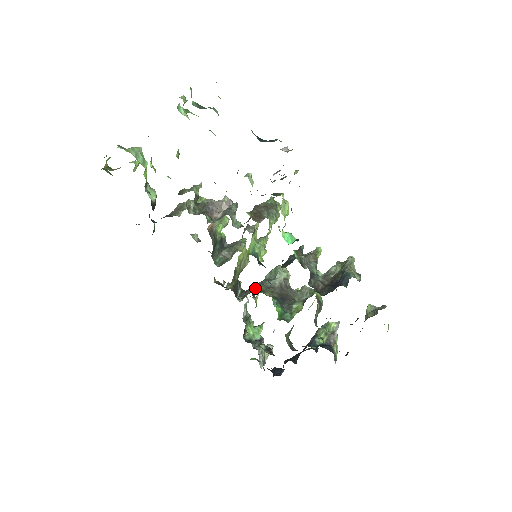
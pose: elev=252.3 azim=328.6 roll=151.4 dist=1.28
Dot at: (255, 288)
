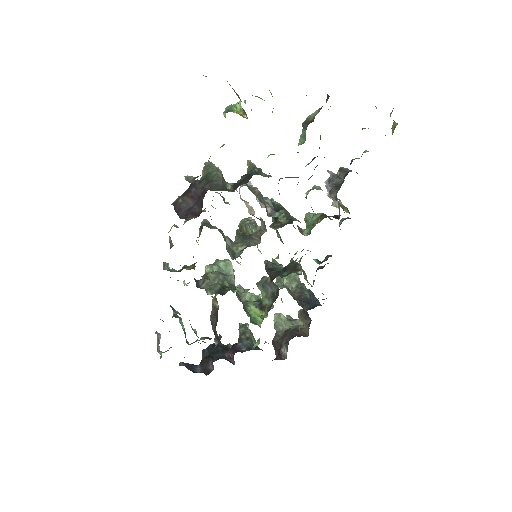
Dot at: (210, 280)
